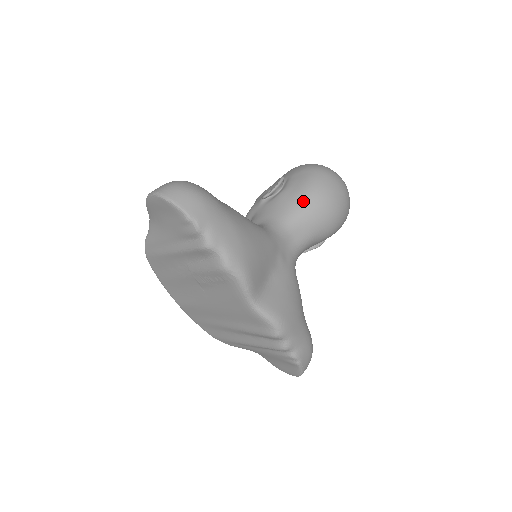
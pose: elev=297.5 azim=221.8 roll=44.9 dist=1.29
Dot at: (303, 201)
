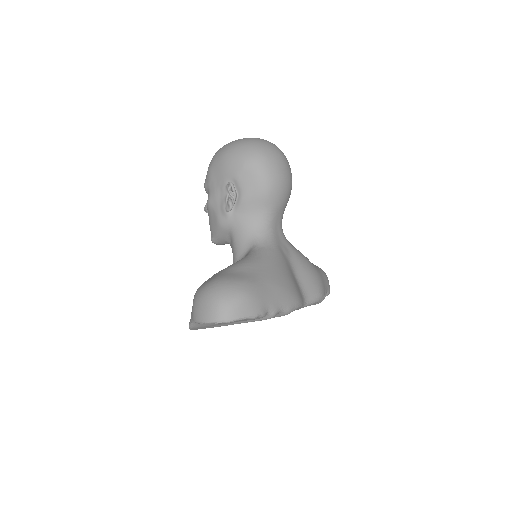
Dot at: (269, 197)
